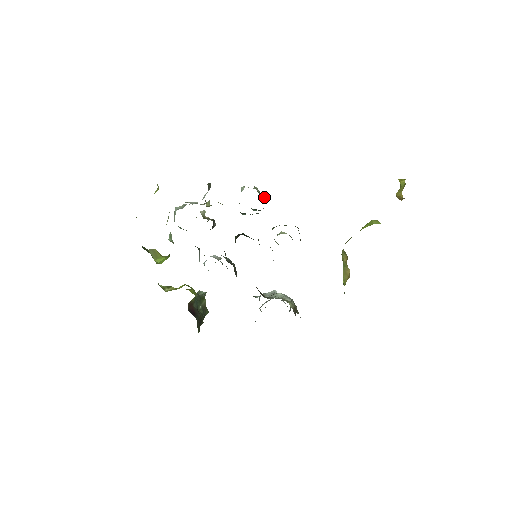
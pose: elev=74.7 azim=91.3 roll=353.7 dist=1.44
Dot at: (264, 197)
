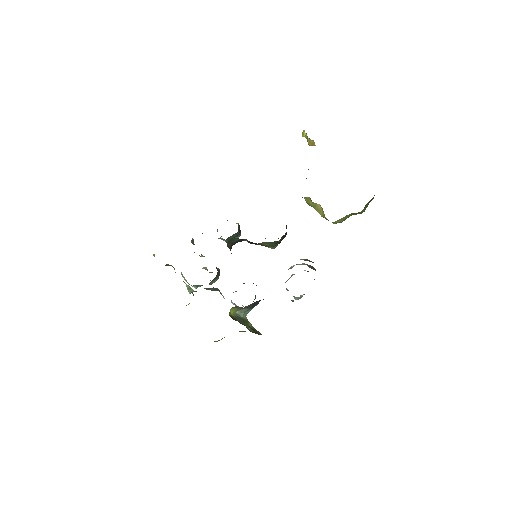
Dot at: occluded
